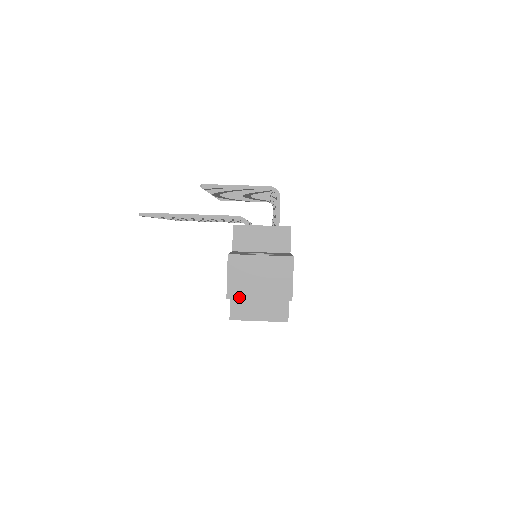
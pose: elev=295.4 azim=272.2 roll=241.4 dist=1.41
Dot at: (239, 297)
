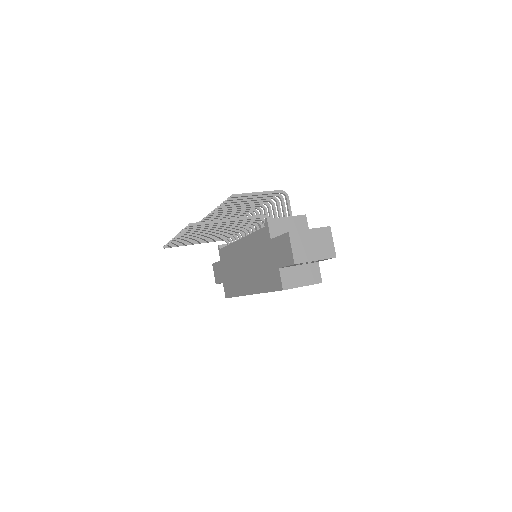
Dot at: (303, 262)
